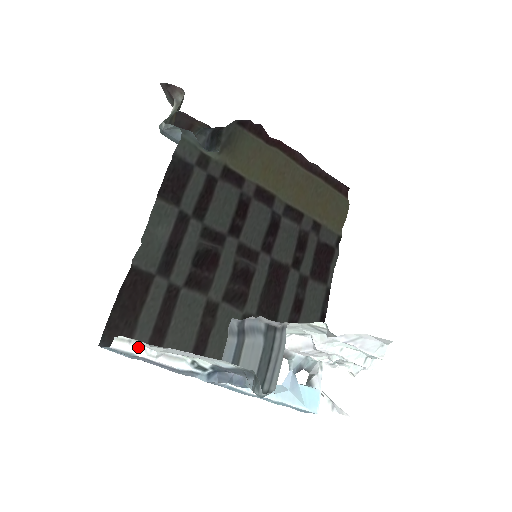
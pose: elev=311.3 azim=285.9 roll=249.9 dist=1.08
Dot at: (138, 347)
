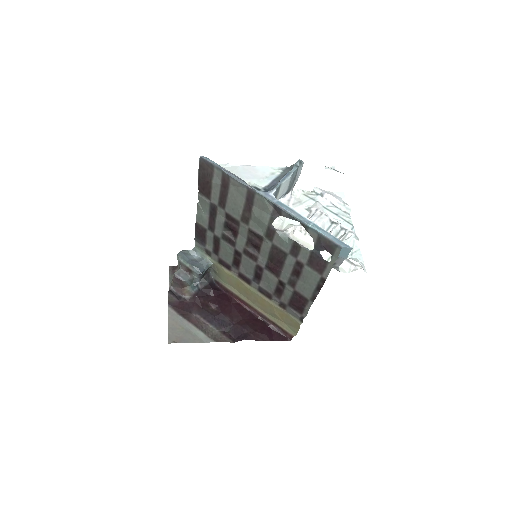
Dot at: occluded
